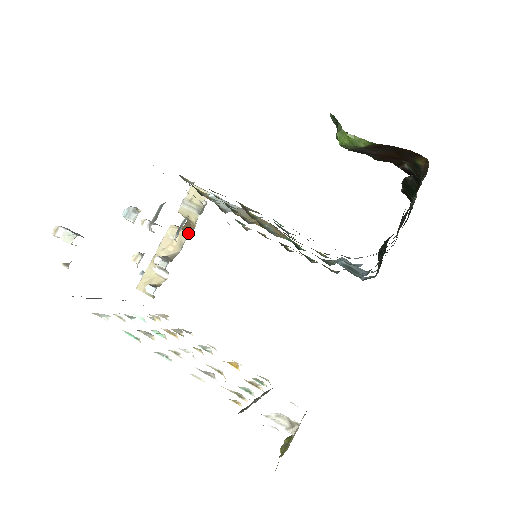
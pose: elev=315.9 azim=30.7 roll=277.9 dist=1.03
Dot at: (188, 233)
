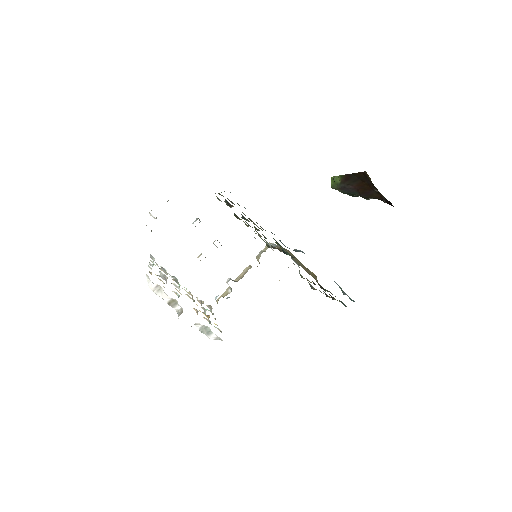
Dot at: occluded
